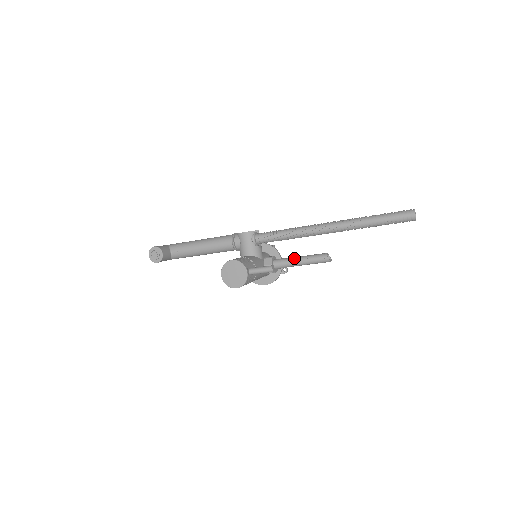
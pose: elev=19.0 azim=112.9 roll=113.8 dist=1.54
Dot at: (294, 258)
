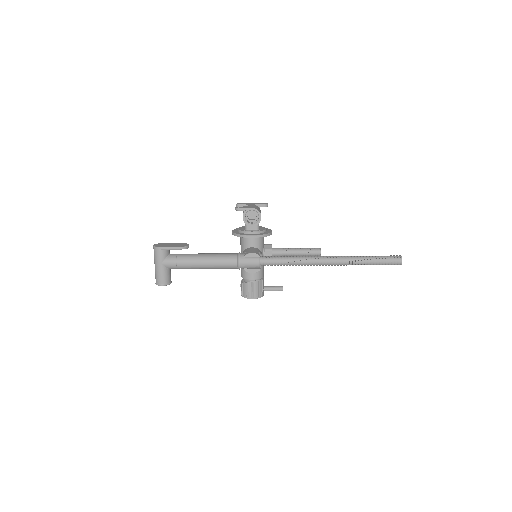
Dot at: (291, 255)
